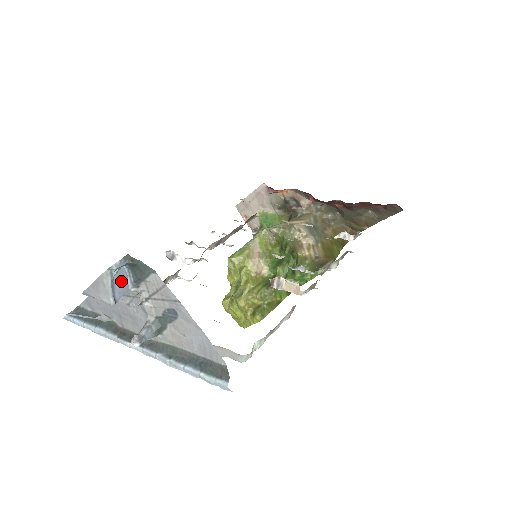
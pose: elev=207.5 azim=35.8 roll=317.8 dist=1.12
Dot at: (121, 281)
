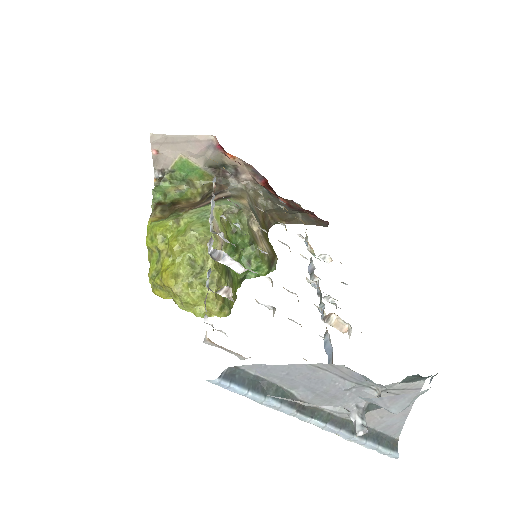
Dot at: occluded
